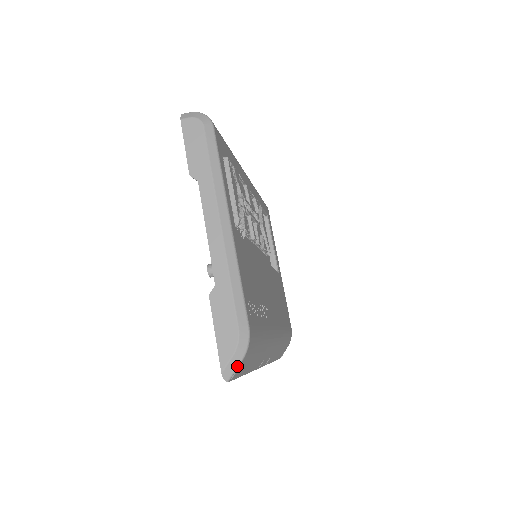
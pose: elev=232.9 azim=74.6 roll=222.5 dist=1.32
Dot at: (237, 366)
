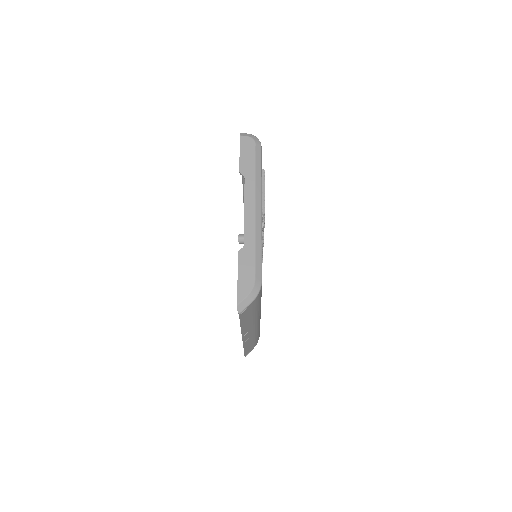
Dot at: (249, 304)
